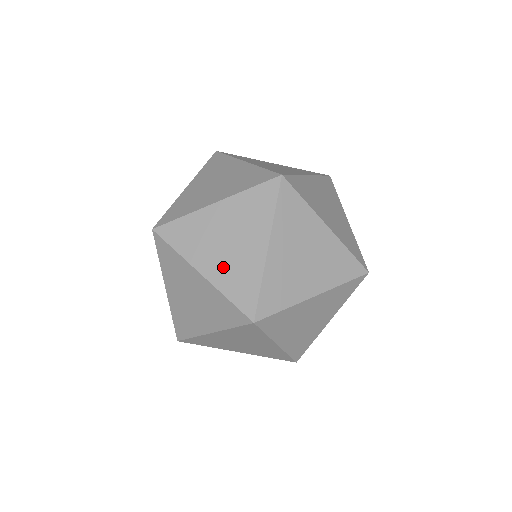
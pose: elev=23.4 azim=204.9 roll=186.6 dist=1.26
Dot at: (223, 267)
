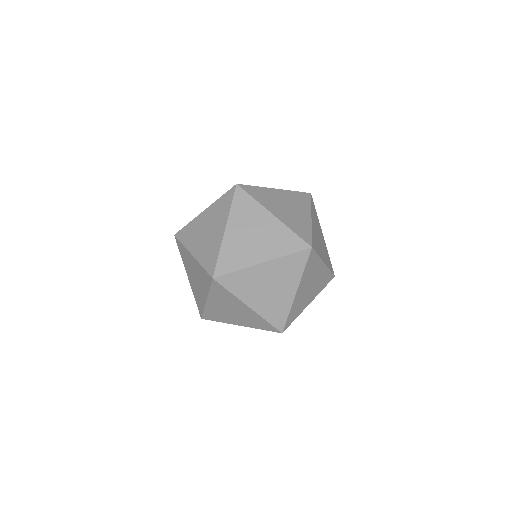
Dot at: (202, 248)
